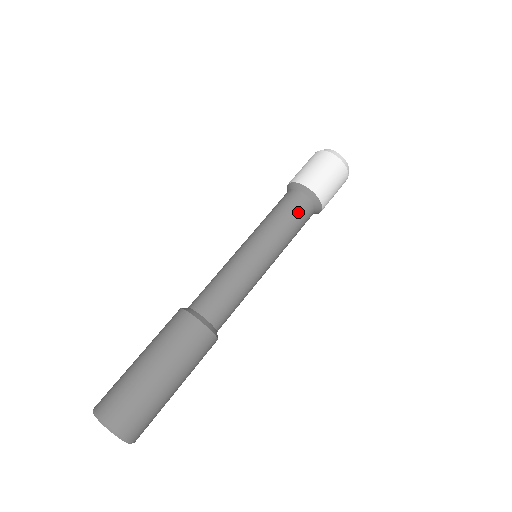
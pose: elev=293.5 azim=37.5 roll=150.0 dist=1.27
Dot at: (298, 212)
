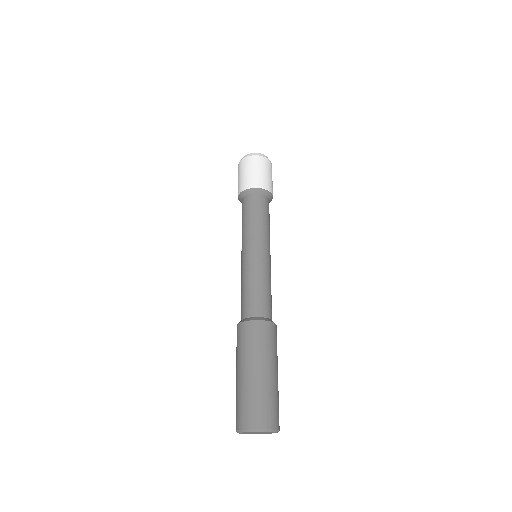
Dot at: (265, 209)
